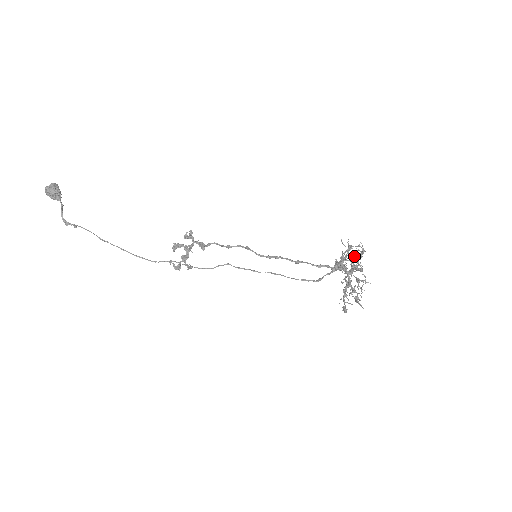
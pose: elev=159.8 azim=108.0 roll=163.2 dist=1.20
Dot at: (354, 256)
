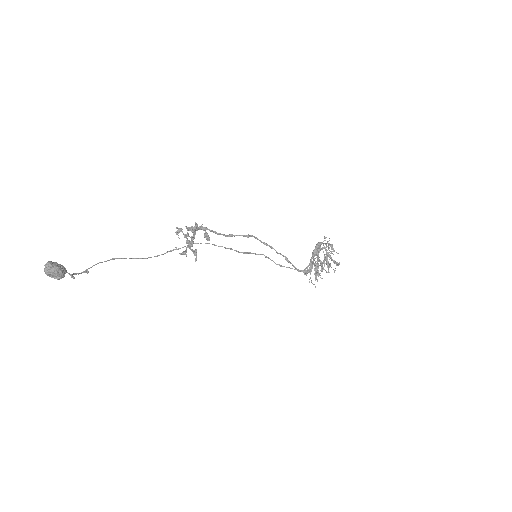
Dot at: occluded
